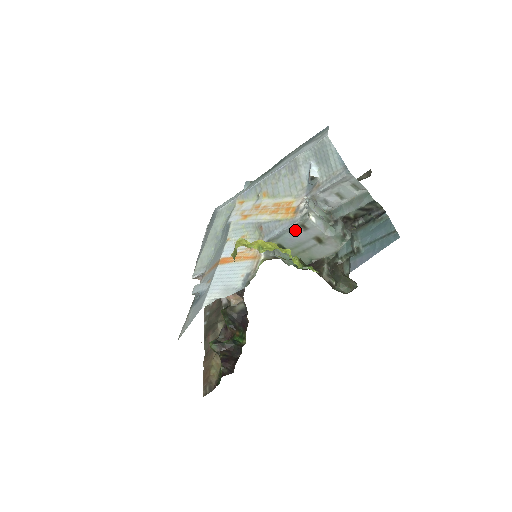
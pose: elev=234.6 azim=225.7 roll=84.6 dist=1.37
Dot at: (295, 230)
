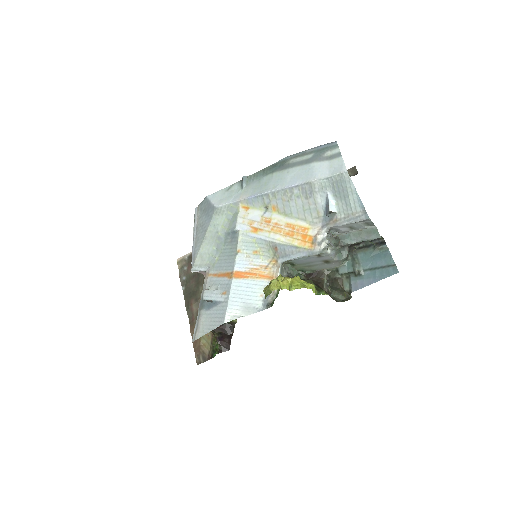
Dot at: (310, 257)
